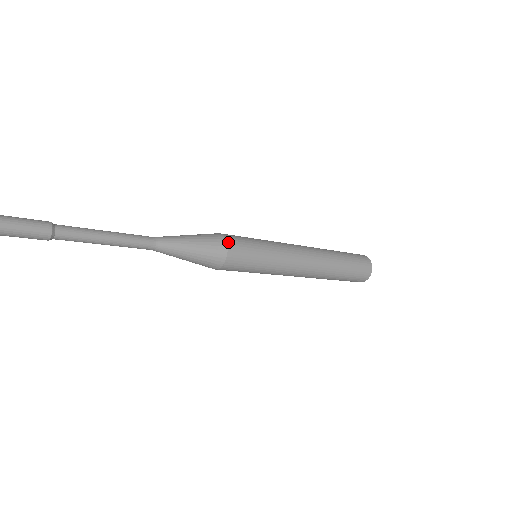
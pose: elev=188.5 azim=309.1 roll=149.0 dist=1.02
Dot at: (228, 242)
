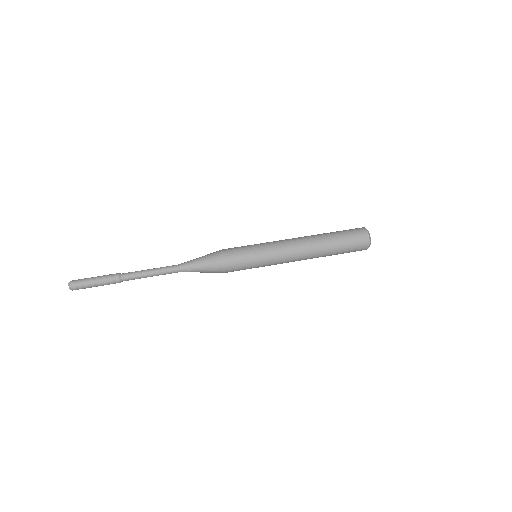
Dot at: (227, 272)
